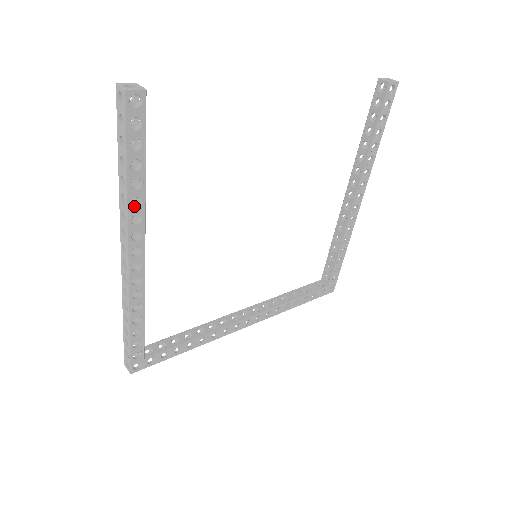
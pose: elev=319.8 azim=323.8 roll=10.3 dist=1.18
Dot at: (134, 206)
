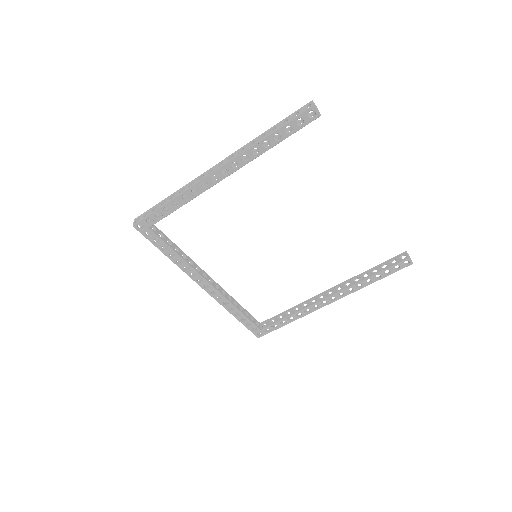
Dot at: (252, 152)
